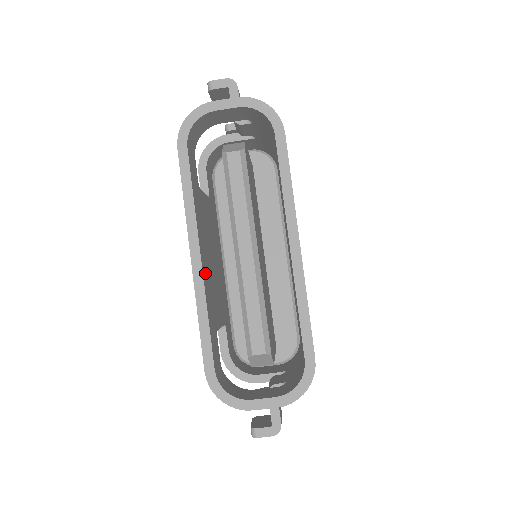
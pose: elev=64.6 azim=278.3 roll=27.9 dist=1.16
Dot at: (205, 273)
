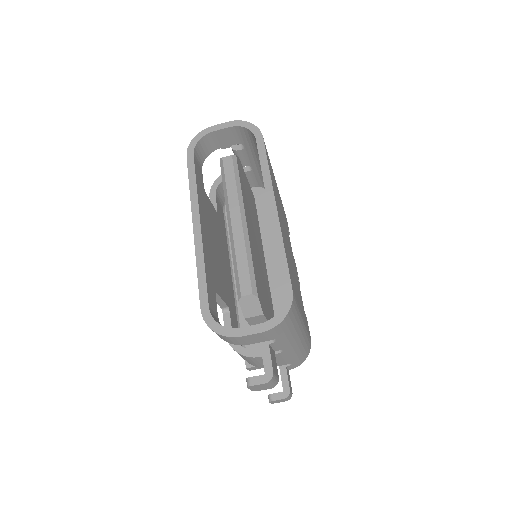
Dot at: (205, 240)
